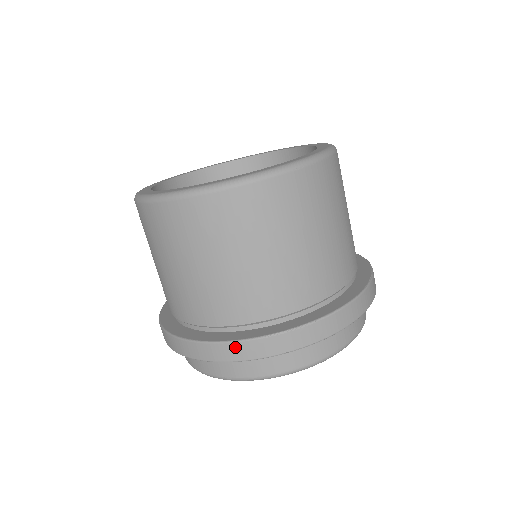
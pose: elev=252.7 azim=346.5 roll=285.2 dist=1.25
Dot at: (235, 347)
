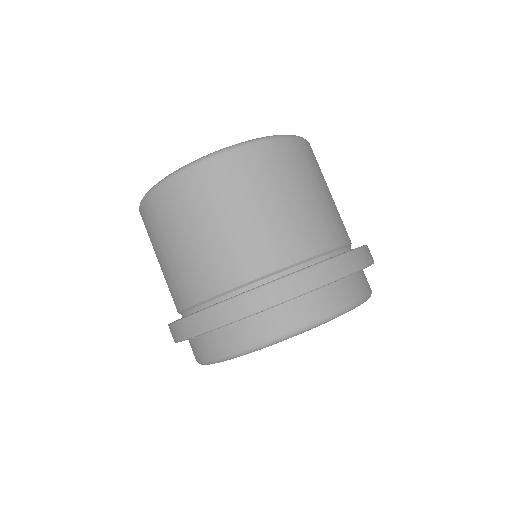
Dot at: (349, 258)
